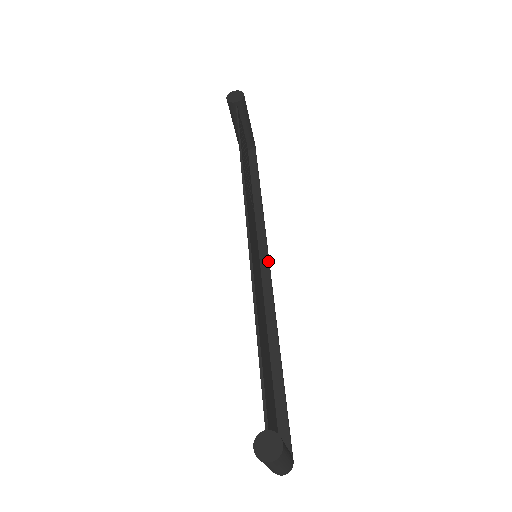
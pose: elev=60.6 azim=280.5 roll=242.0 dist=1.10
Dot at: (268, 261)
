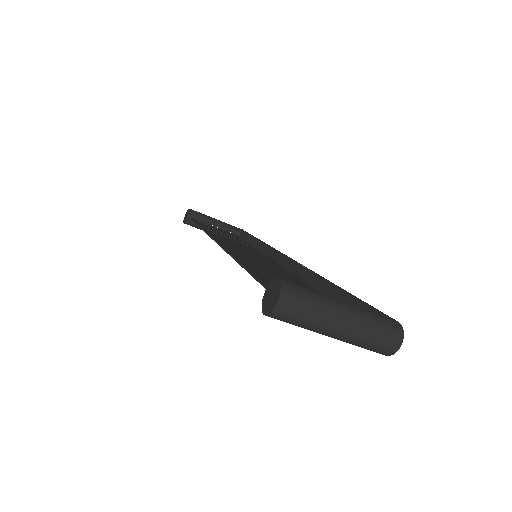
Dot at: (282, 255)
